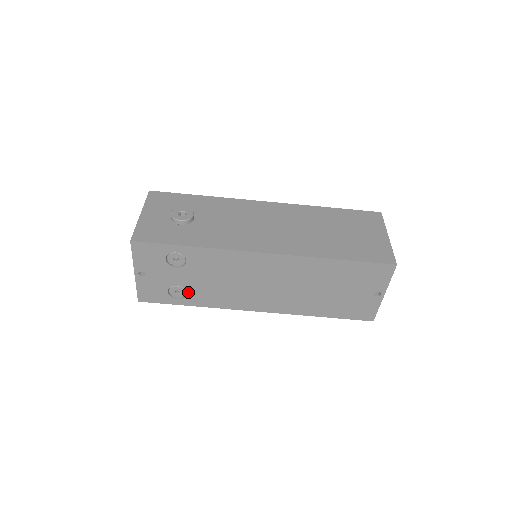
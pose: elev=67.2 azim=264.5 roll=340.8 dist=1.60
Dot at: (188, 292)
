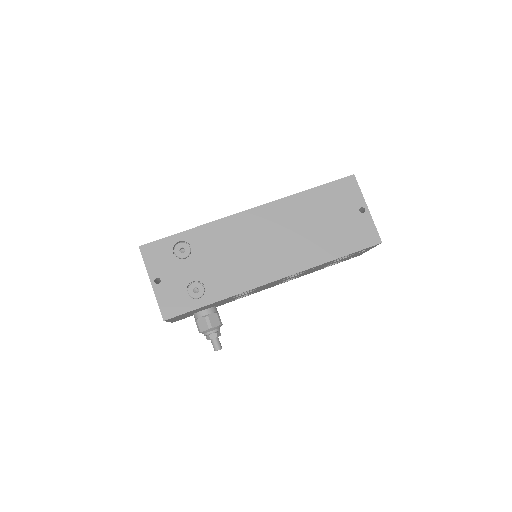
Dot at: (205, 285)
